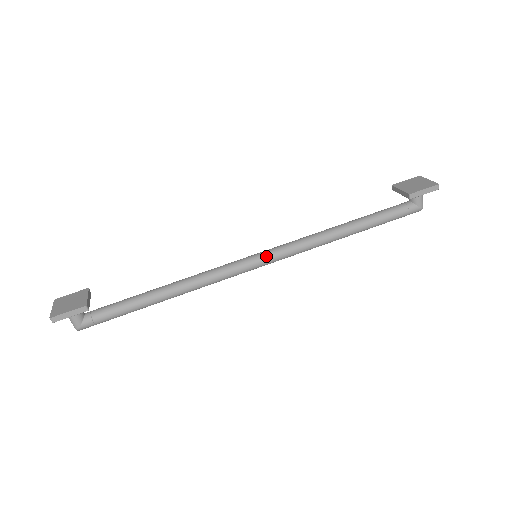
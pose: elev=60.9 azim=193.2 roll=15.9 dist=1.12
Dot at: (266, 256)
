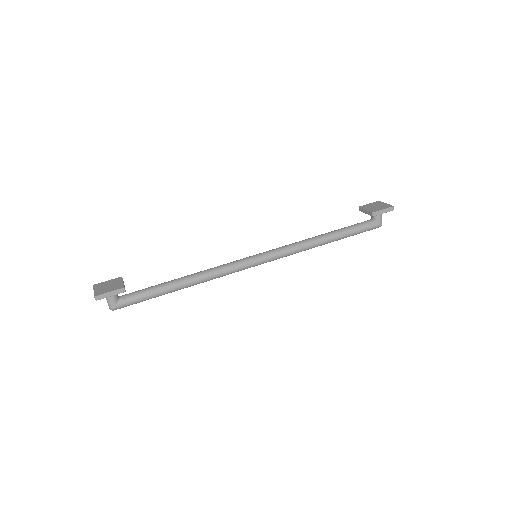
Dot at: (264, 256)
